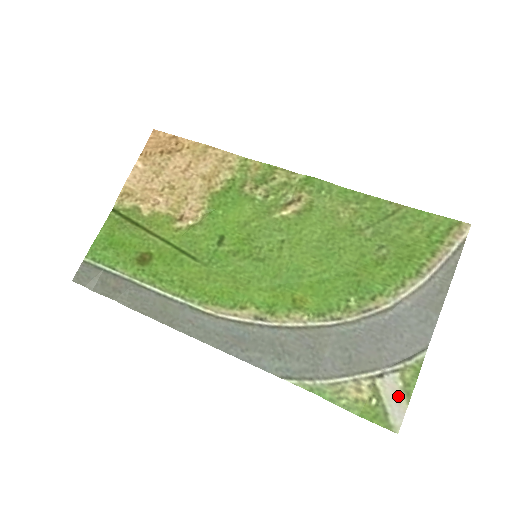
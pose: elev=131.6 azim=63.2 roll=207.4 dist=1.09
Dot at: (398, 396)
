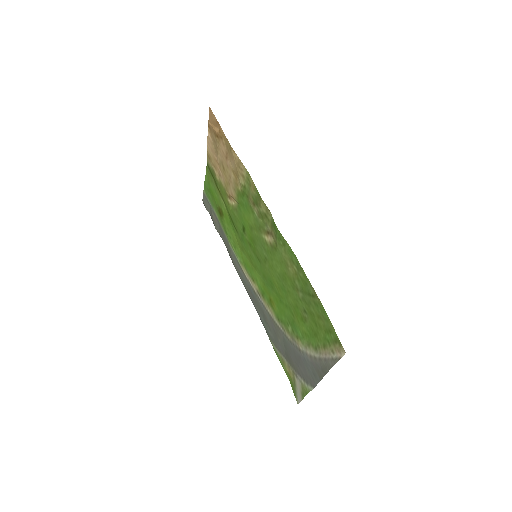
Dot at: (300, 392)
